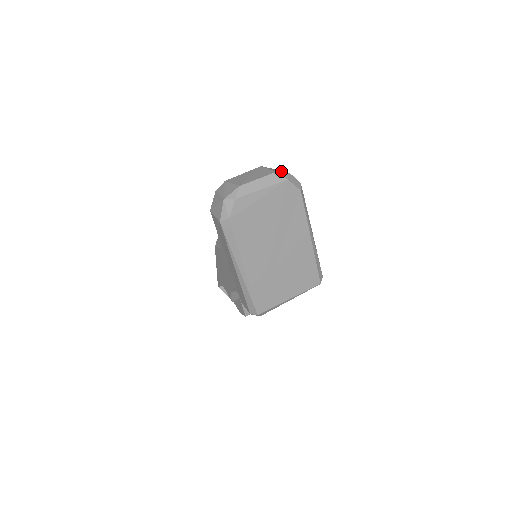
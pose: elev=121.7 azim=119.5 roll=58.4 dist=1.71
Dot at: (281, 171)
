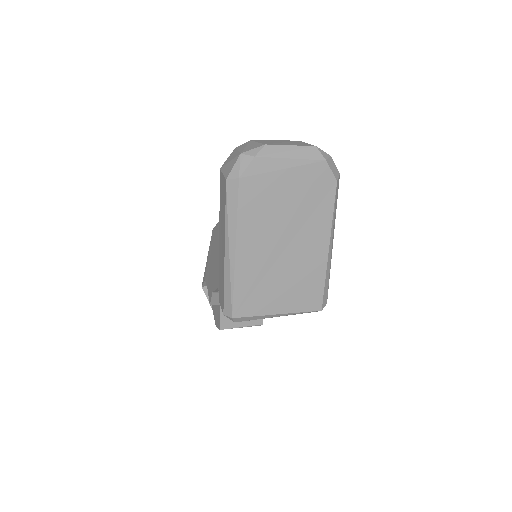
Dot at: occluded
